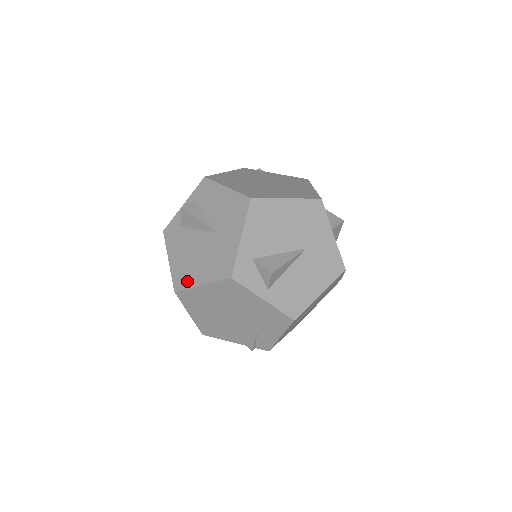
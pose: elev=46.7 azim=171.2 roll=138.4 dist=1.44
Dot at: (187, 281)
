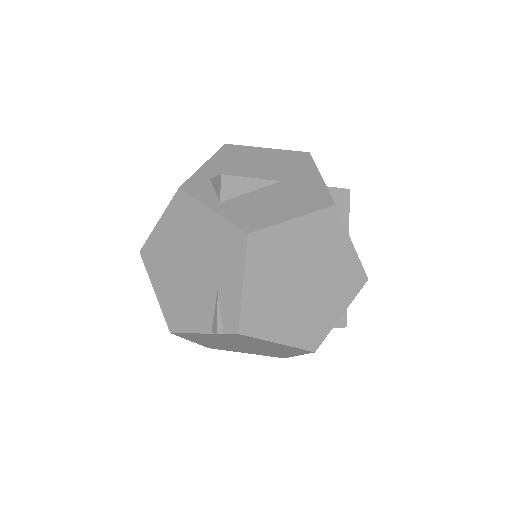
Dot at: occluded
